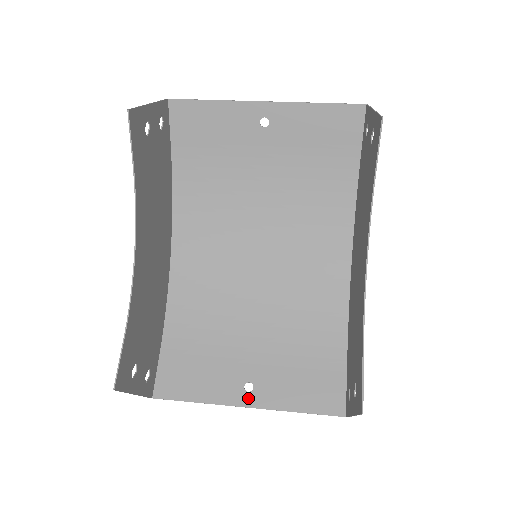
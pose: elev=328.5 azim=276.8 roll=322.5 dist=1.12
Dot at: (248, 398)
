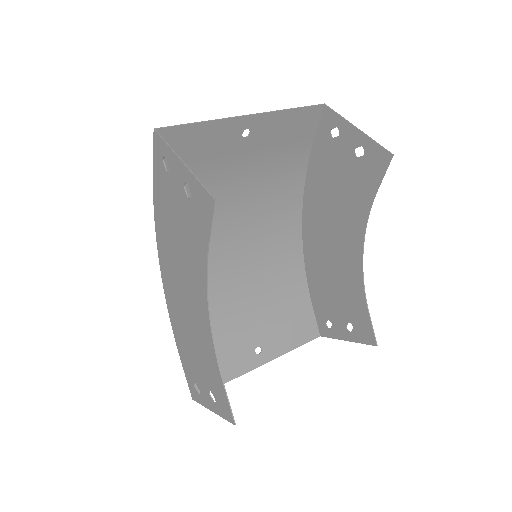
Dot at: (261, 358)
